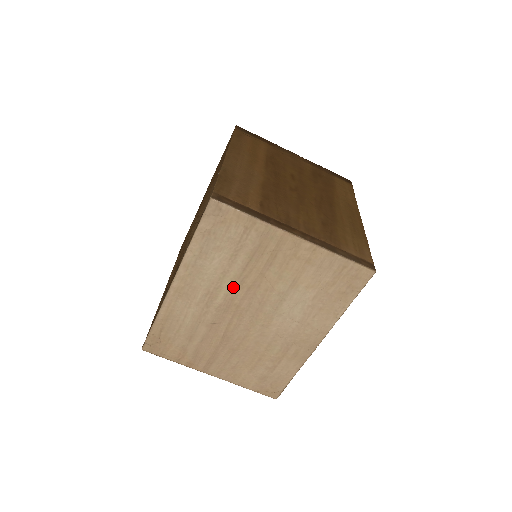
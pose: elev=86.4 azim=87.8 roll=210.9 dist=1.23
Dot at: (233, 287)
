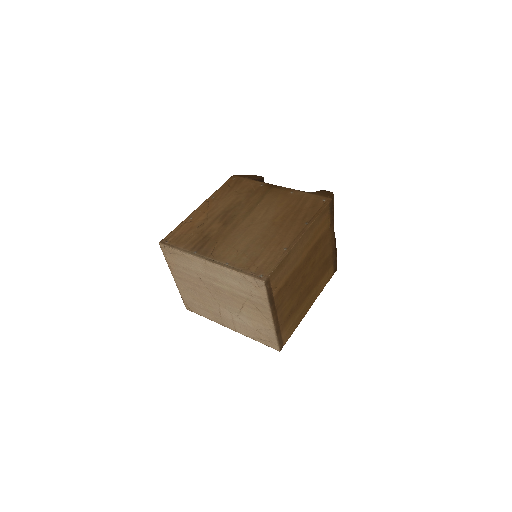
Dot at: (228, 291)
